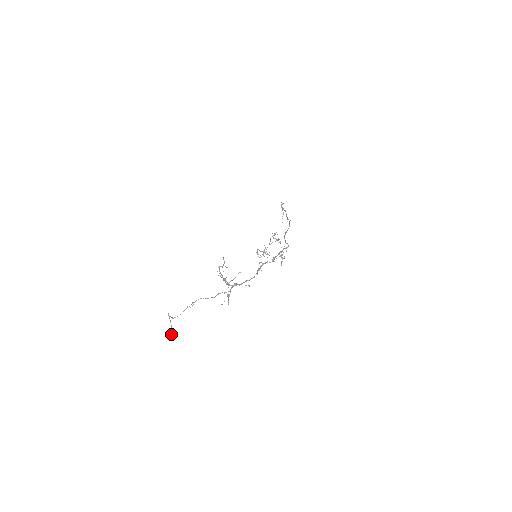
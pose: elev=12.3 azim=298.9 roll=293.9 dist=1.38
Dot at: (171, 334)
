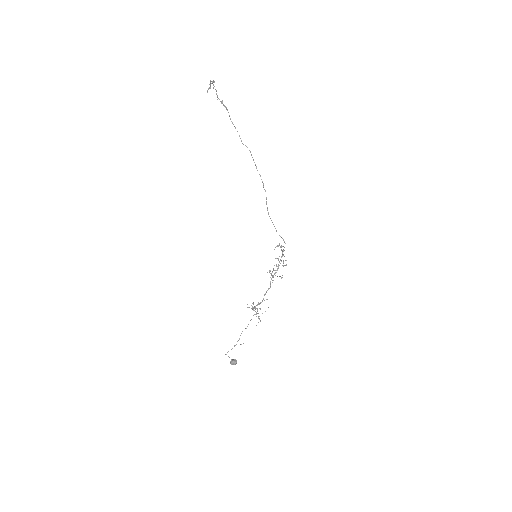
Dot at: occluded
